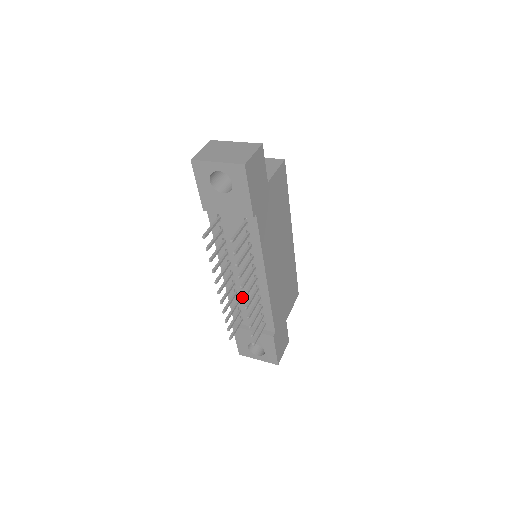
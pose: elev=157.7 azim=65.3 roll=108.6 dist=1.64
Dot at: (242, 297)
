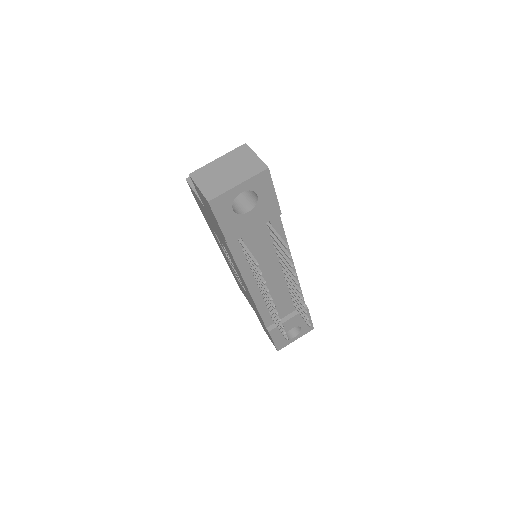
Dot at: (298, 291)
